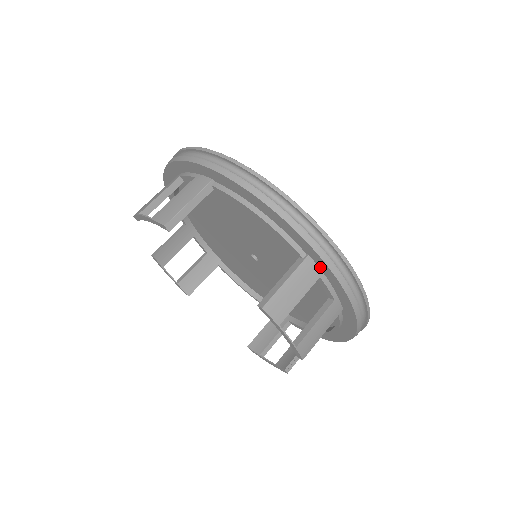
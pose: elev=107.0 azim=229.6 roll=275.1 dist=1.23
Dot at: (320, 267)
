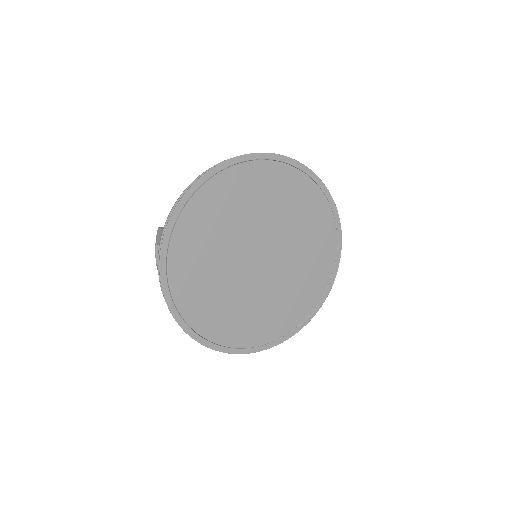
Dot at: occluded
